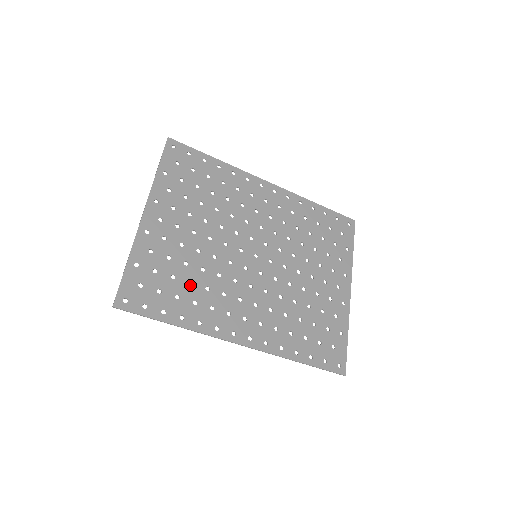
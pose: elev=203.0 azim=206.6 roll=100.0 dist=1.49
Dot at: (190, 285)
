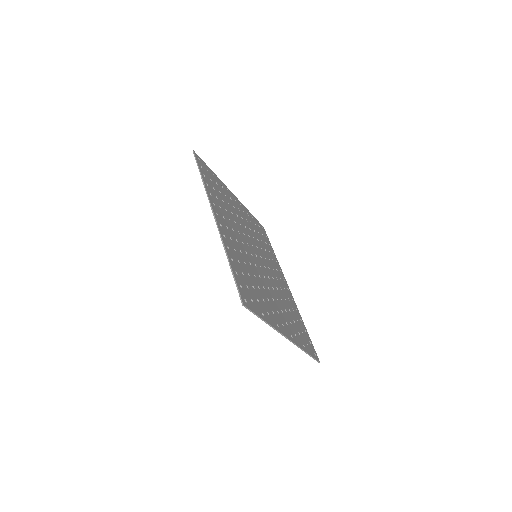
Dot at: (222, 200)
